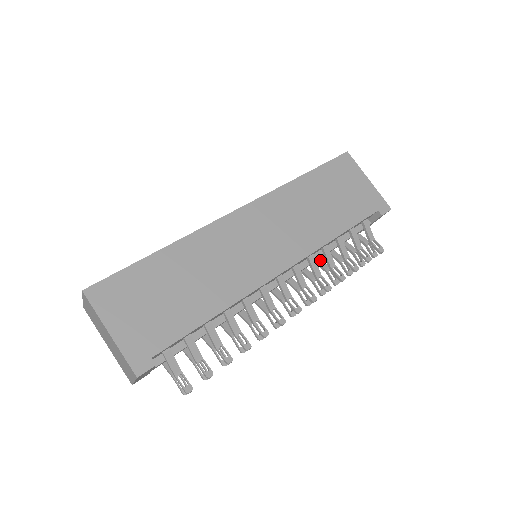
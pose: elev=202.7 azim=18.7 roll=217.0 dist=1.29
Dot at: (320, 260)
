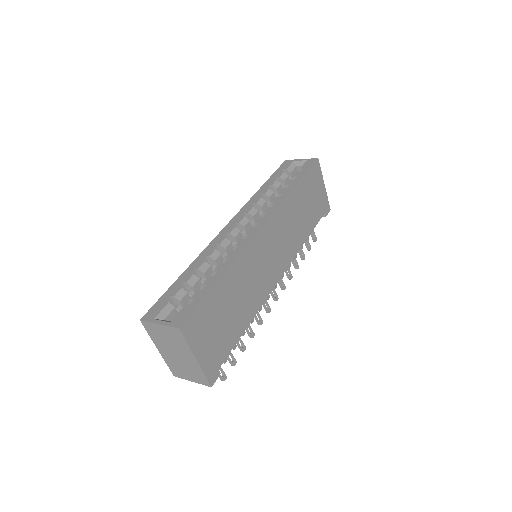
Dot at: occluded
